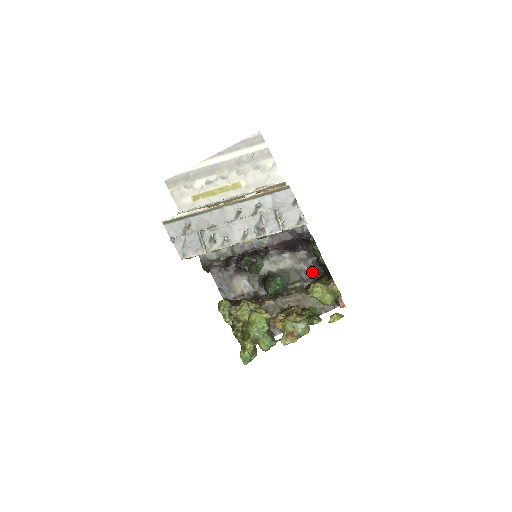
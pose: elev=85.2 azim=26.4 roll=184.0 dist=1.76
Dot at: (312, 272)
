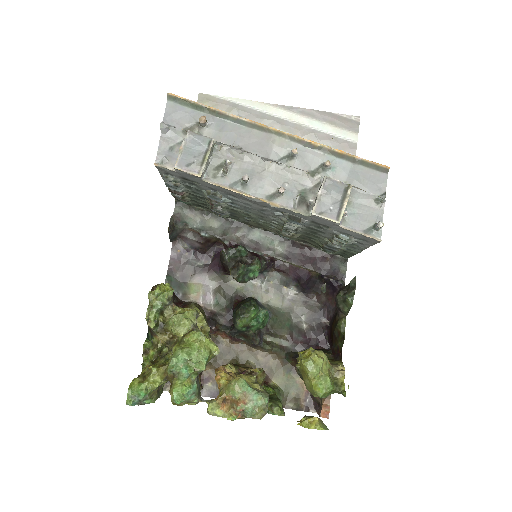
Dot at: (310, 338)
